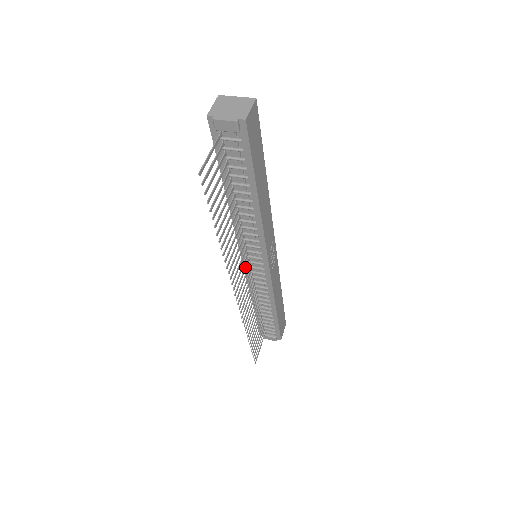
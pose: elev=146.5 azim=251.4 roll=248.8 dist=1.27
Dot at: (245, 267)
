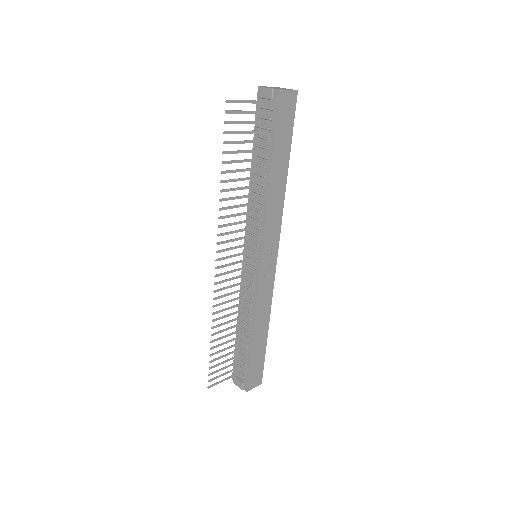
Dot at: (240, 253)
